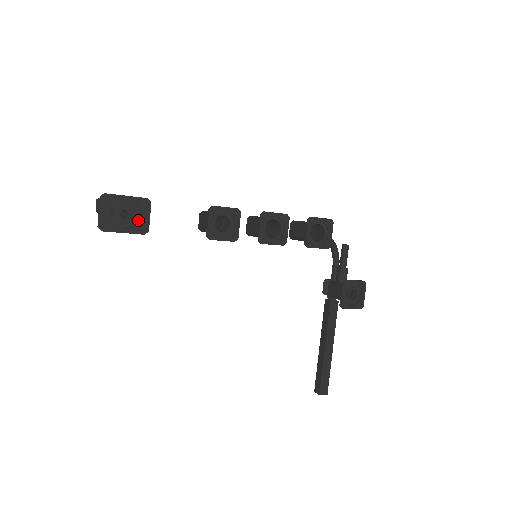
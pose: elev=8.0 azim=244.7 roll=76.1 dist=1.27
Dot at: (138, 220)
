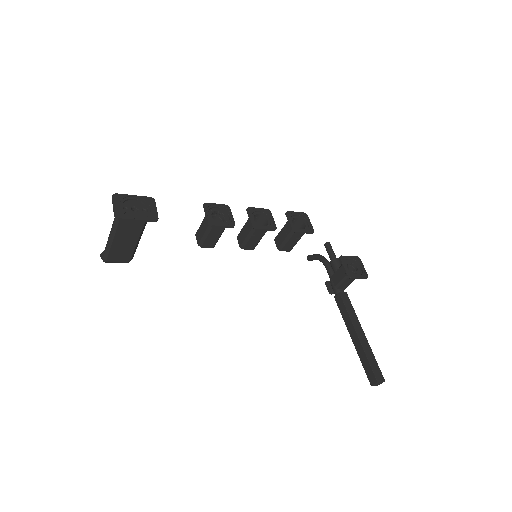
Dot at: (147, 212)
